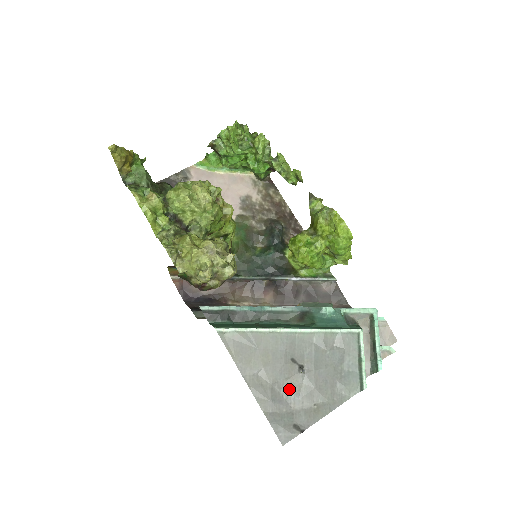
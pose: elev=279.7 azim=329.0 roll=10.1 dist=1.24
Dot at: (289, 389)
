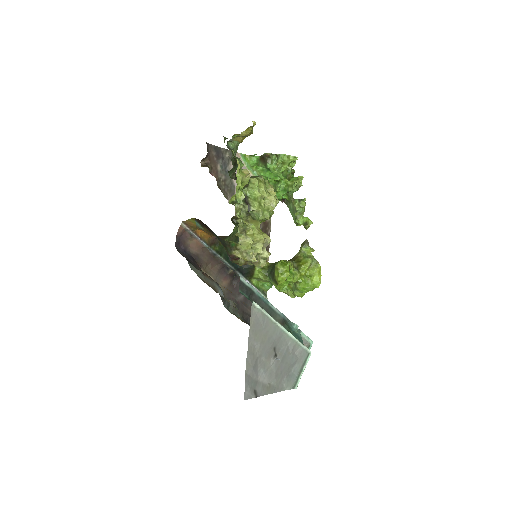
Dot at: (263, 366)
